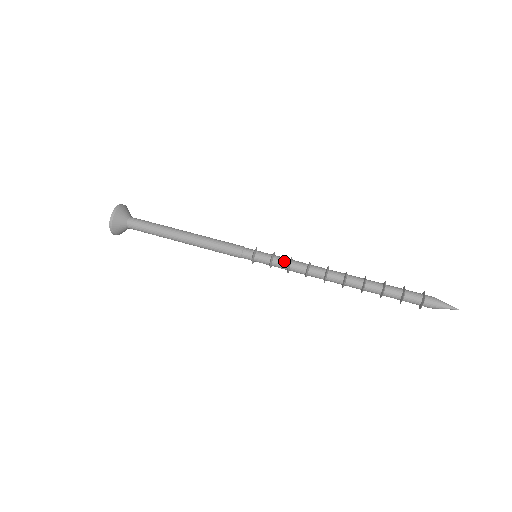
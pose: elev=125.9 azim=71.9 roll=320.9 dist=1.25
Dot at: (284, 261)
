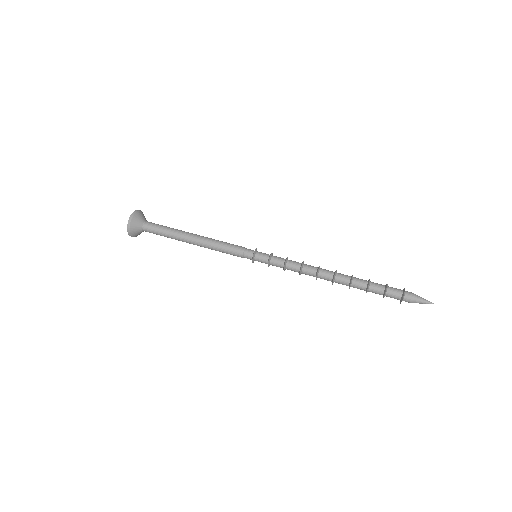
Dot at: (282, 258)
